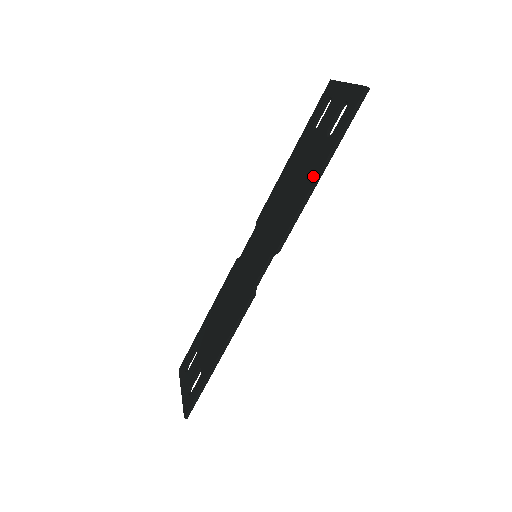
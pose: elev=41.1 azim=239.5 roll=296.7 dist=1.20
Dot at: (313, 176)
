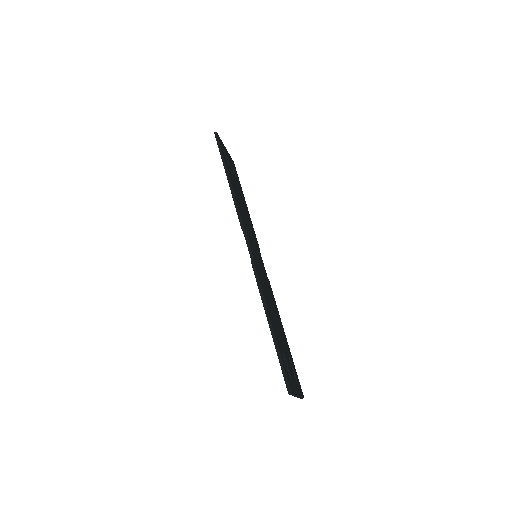
Dot at: occluded
